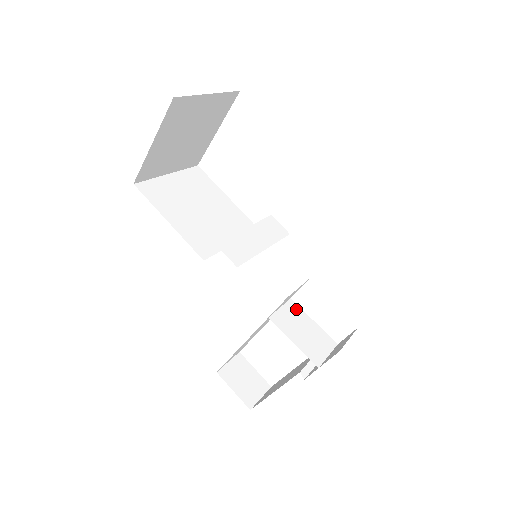
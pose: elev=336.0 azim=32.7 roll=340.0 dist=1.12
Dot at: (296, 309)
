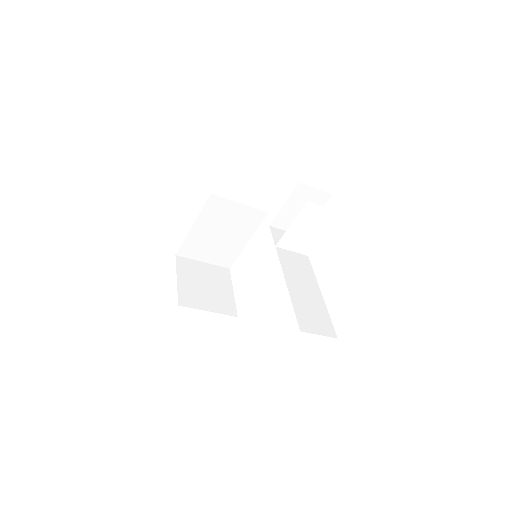
Dot at: (309, 247)
